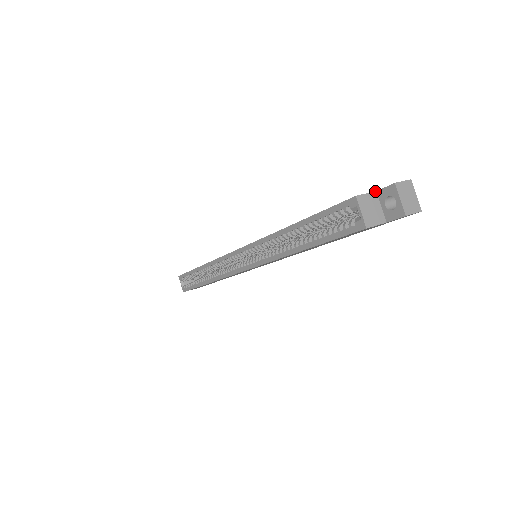
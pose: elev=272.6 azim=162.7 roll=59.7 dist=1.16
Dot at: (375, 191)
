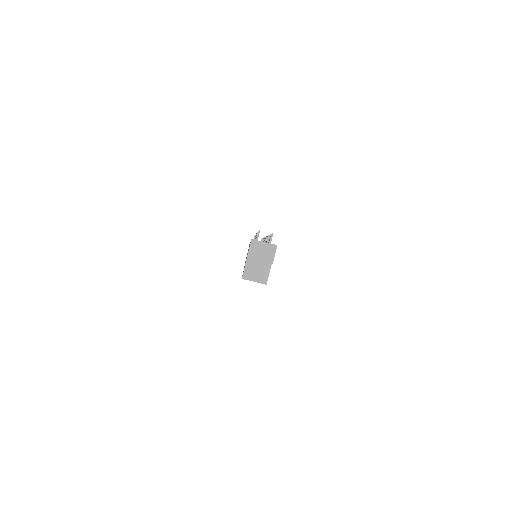
Dot at: occluded
